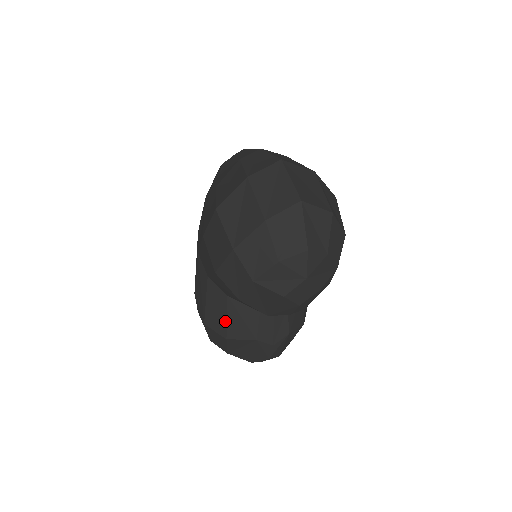
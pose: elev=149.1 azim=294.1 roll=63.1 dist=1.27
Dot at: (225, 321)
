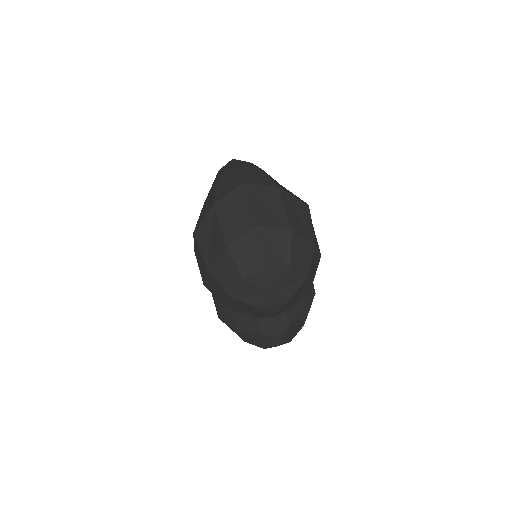
Dot at: (231, 317)
